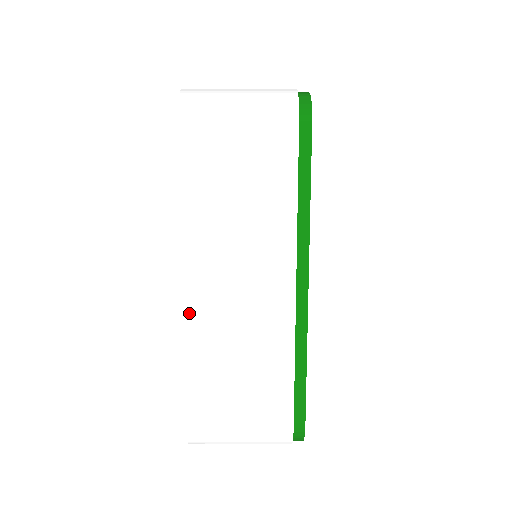
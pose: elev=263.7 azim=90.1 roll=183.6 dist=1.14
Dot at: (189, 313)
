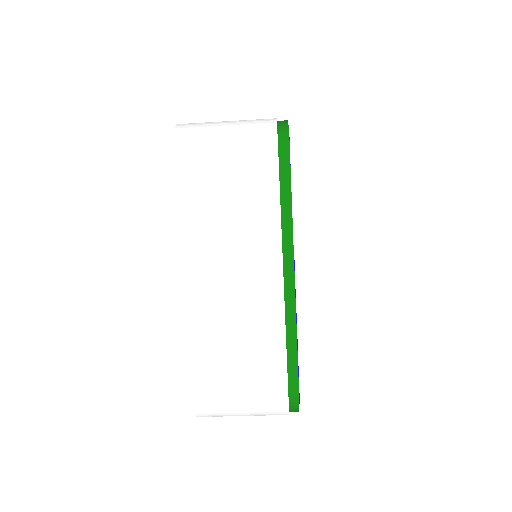
Dot at: occluded
